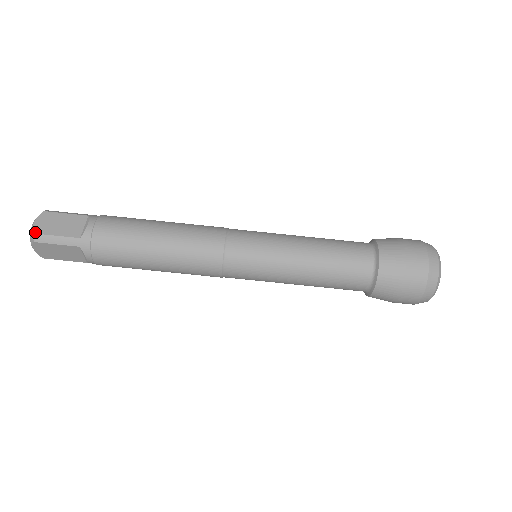
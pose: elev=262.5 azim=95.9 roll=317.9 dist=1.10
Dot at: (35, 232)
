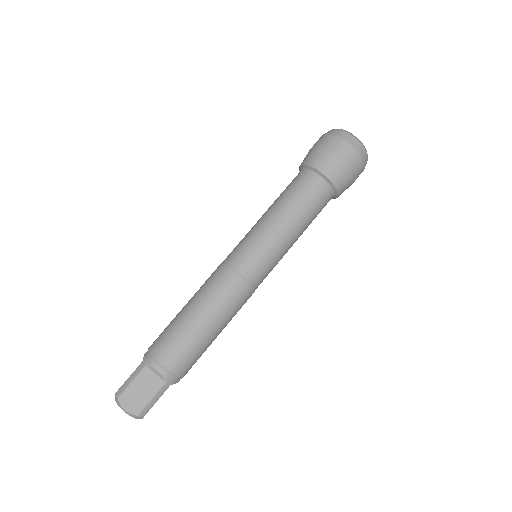
Dot at: (116, 393)
